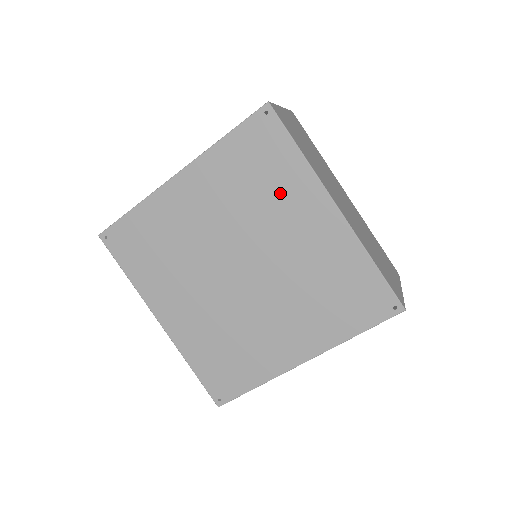
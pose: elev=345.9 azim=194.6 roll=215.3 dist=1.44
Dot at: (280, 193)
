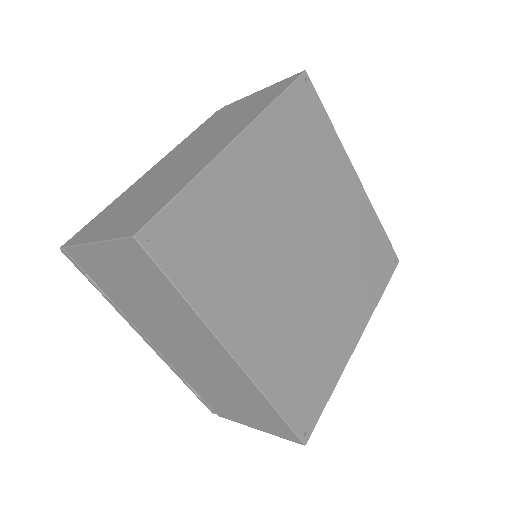
Dot at: (324, 163)
